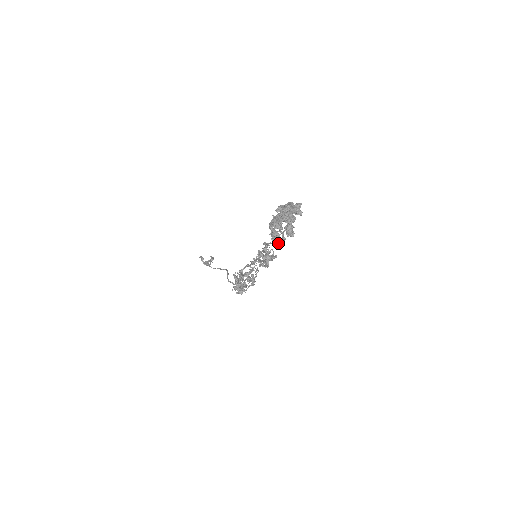
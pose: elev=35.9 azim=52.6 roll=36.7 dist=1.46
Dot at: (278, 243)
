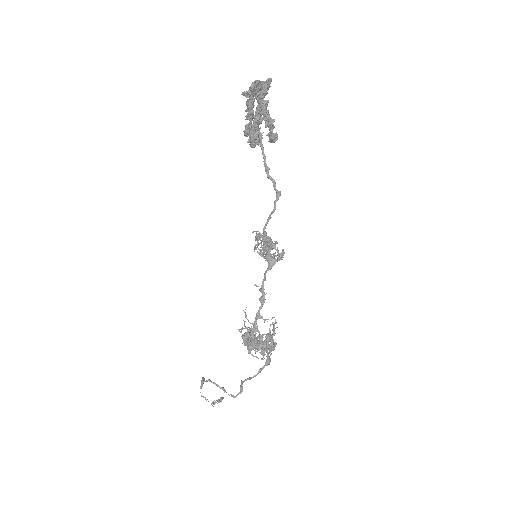
Dot at: (274, 205)
